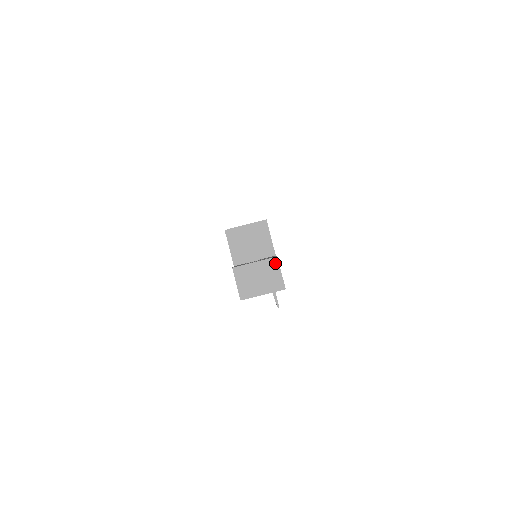
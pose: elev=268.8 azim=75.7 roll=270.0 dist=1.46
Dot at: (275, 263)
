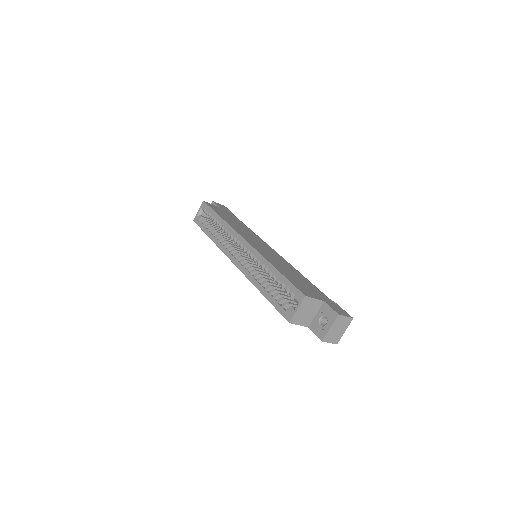
Dot at: (340, 317)
